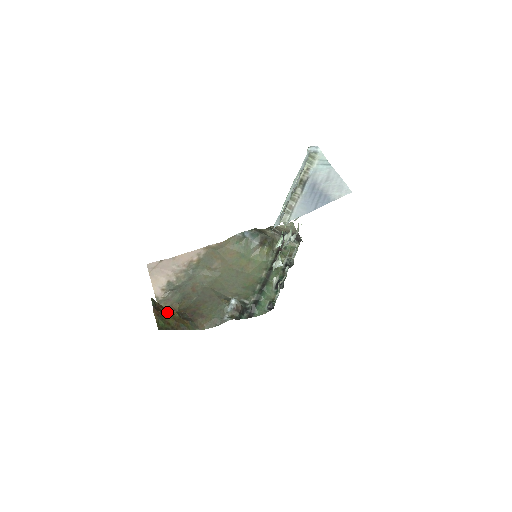
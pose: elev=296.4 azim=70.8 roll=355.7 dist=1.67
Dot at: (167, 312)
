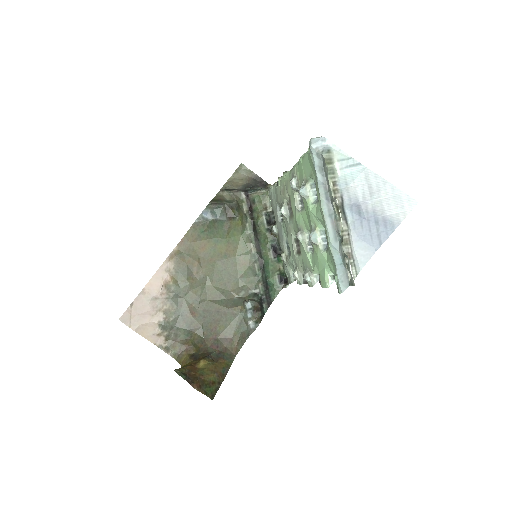
Dot at: (197, 368)
